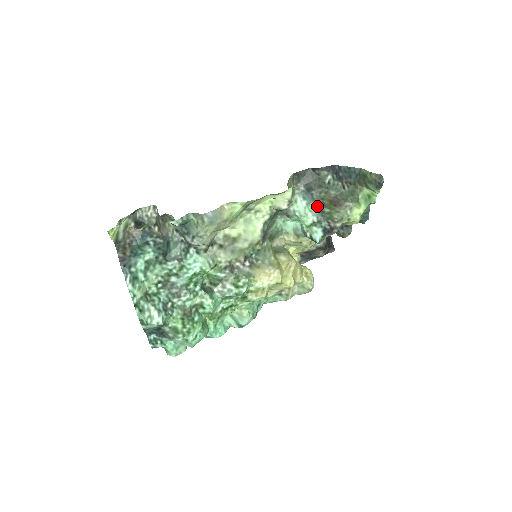
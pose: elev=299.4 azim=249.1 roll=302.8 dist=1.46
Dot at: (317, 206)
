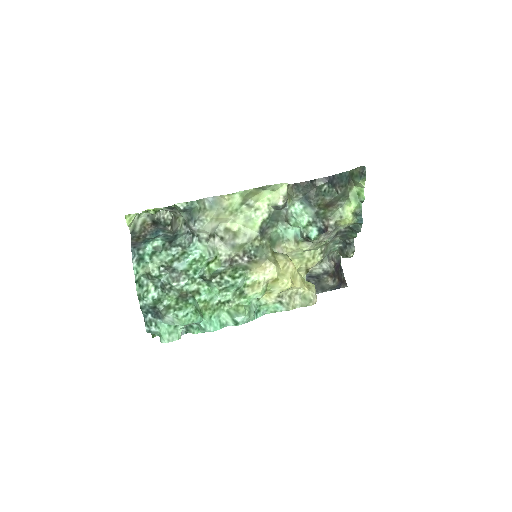
Dot at: (314, 211)
